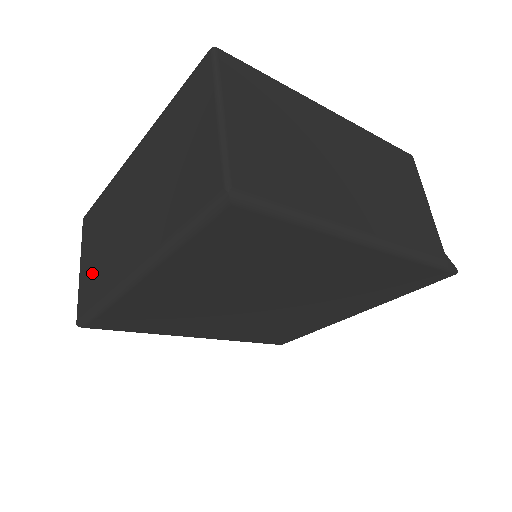
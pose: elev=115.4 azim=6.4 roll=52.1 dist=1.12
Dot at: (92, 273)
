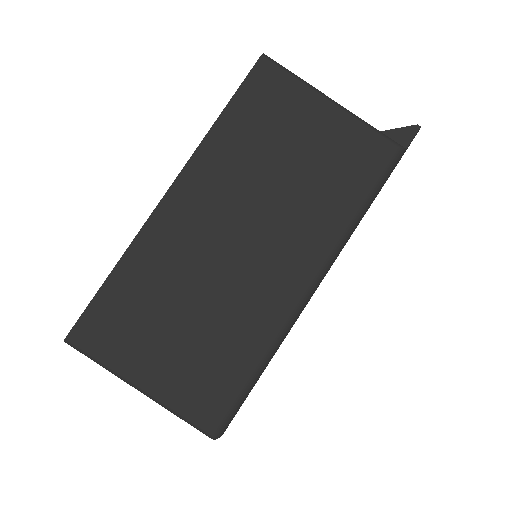
Dot at: occluded
